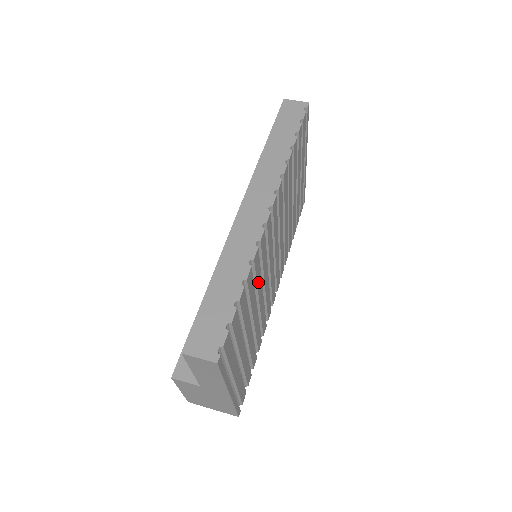
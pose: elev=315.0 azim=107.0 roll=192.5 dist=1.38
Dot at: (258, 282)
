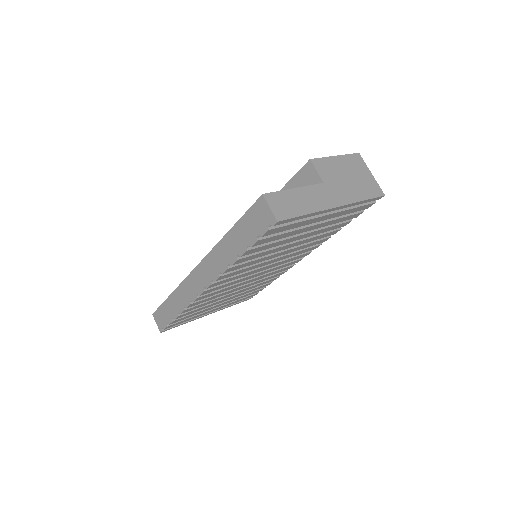
Dot at: (218, 296)
